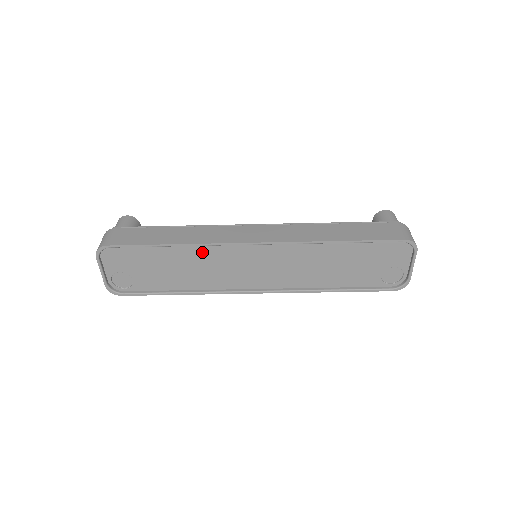
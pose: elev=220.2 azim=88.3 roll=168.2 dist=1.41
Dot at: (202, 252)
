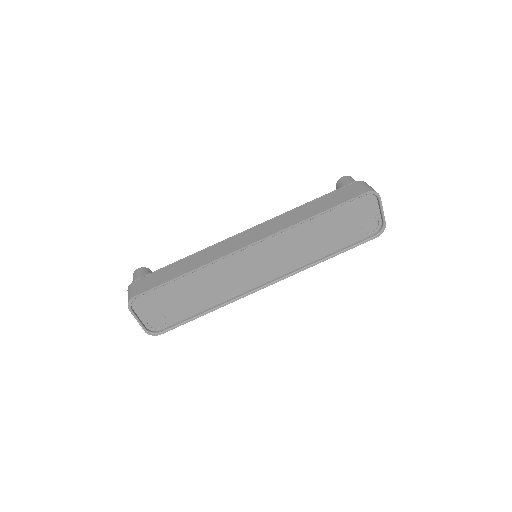
Dot at: (212, 270)
